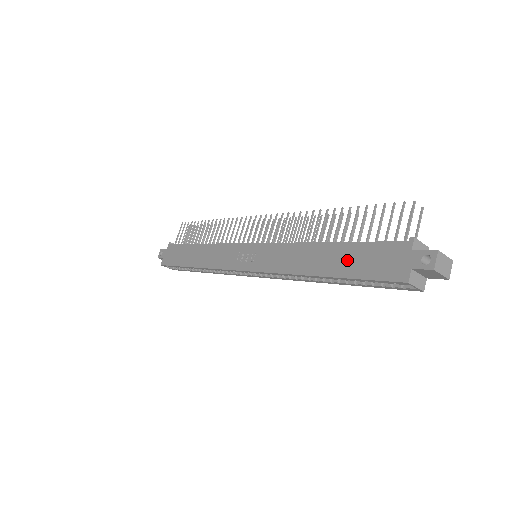
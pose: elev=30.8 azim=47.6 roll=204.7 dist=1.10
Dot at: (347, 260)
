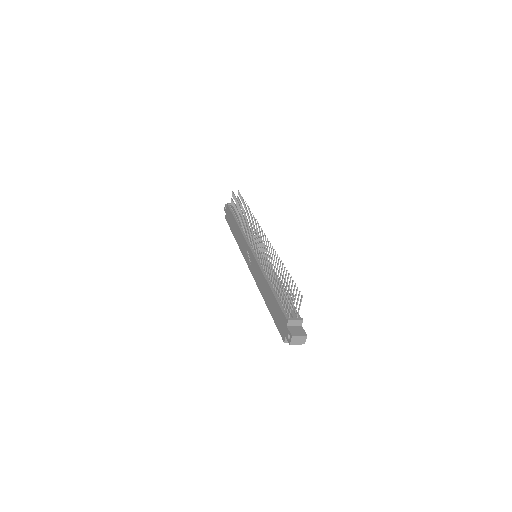
Dot at: (273, 306)
